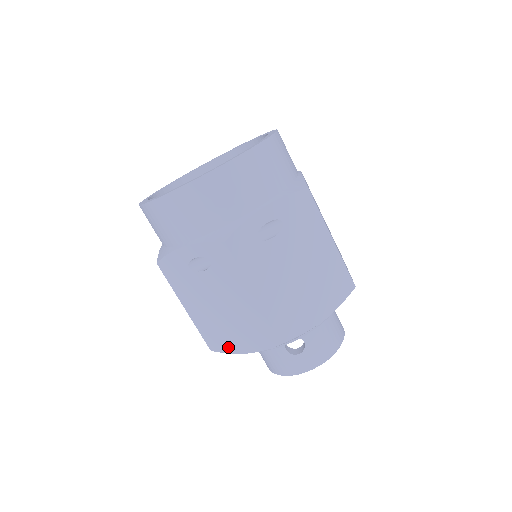
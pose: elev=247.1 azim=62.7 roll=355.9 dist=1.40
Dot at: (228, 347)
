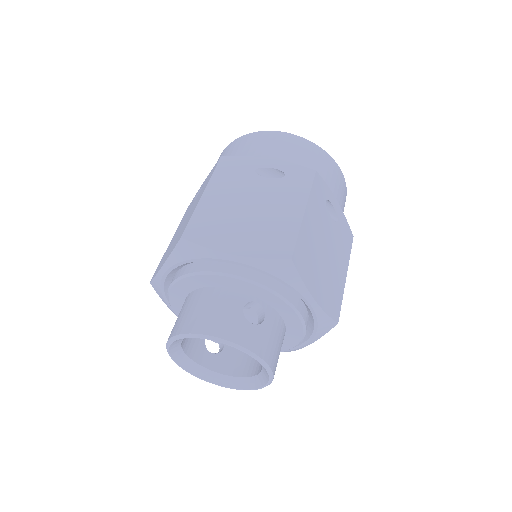
Dot at: (213, 241)
